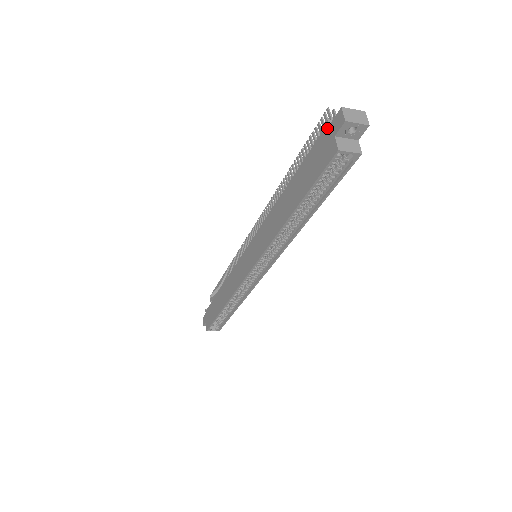
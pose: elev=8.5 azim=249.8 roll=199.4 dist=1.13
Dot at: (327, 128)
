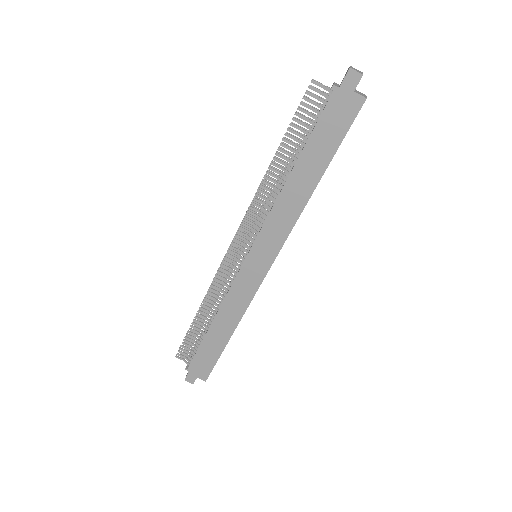
Dot at: (337, 91)
